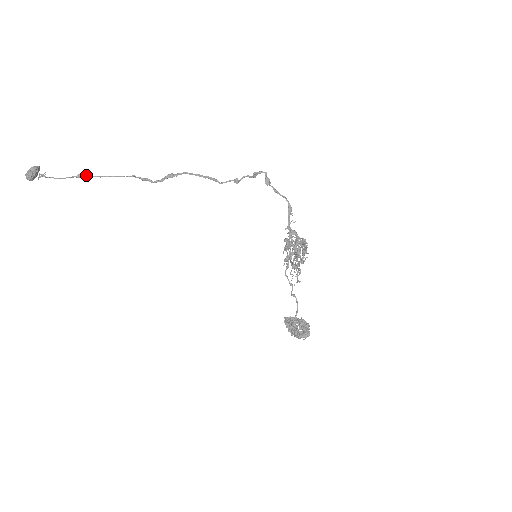
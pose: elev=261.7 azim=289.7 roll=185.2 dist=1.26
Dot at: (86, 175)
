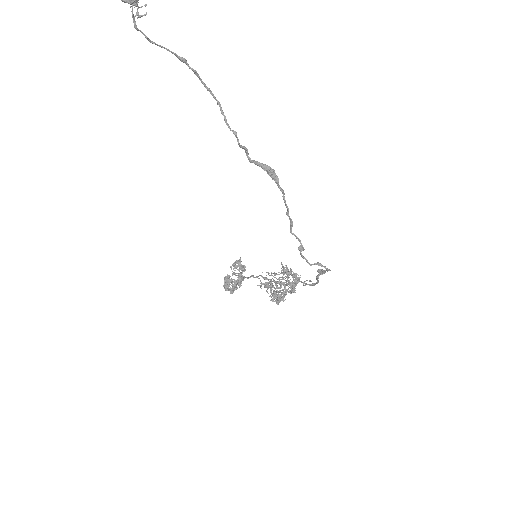
Dot at: (192, 69)
